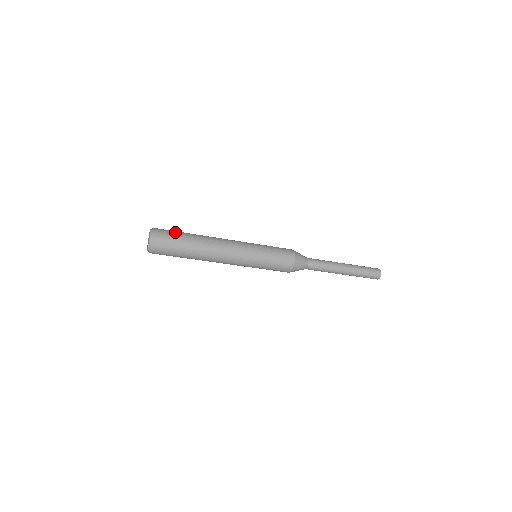
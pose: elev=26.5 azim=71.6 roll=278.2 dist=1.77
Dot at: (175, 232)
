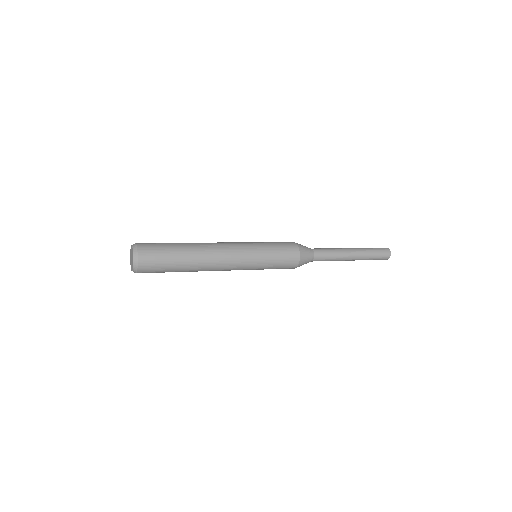
Dot at: (163, 263)
